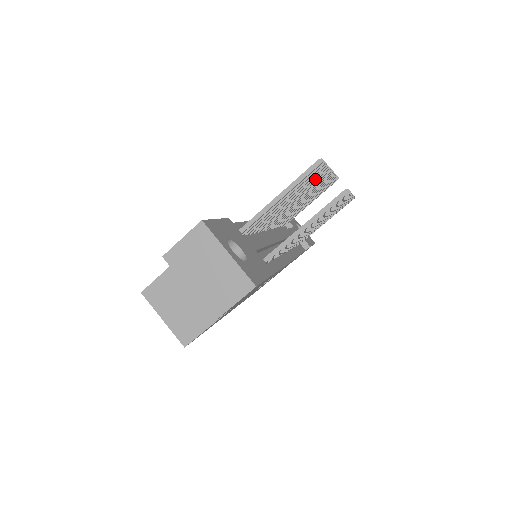
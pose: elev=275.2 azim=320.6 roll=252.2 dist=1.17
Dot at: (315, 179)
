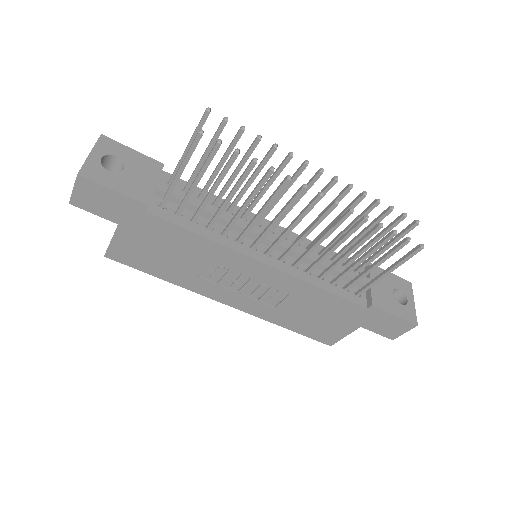
Dot at: (265, 158)
